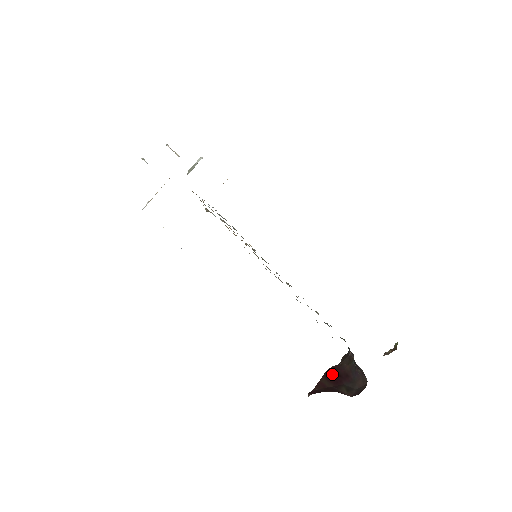
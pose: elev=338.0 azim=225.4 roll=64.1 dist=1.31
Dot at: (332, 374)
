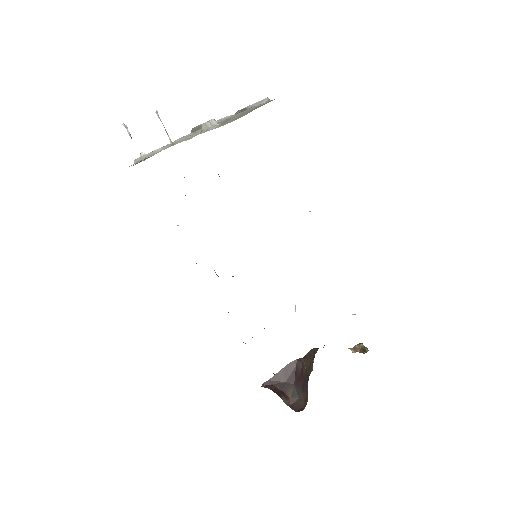
Dot at: (291, 369)
